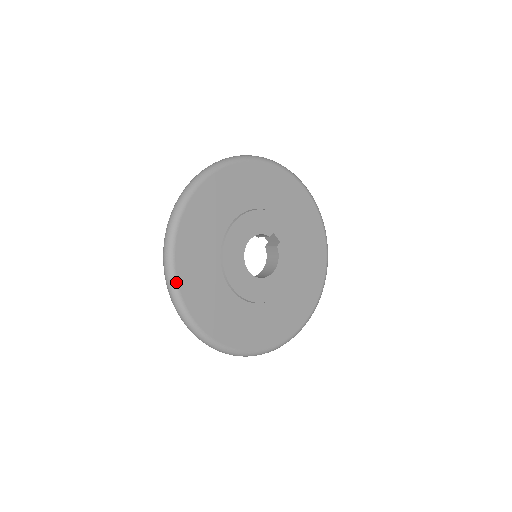
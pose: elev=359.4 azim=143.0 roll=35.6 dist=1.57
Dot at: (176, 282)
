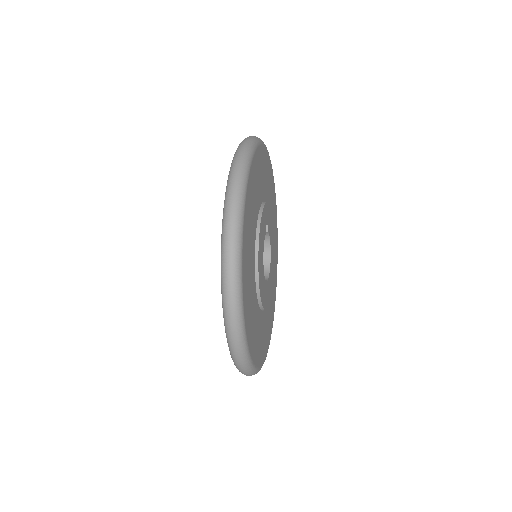
Dot at: (256, 369)
